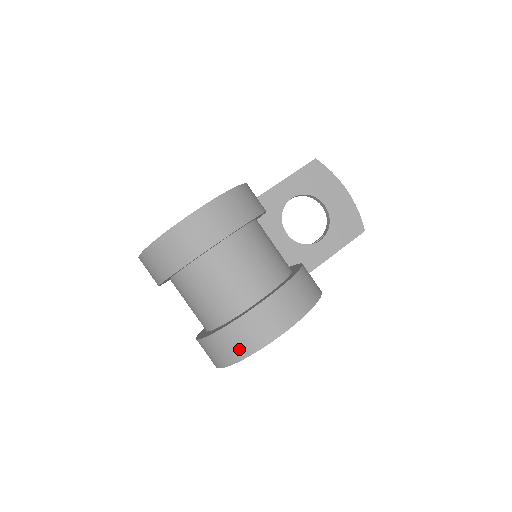
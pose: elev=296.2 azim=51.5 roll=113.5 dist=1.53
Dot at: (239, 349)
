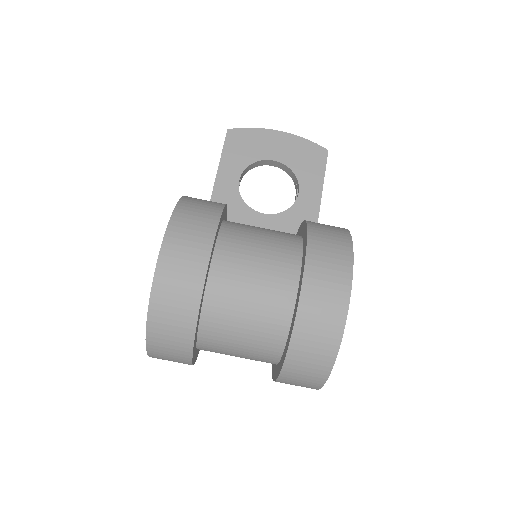
Dot at: (323, 350)
